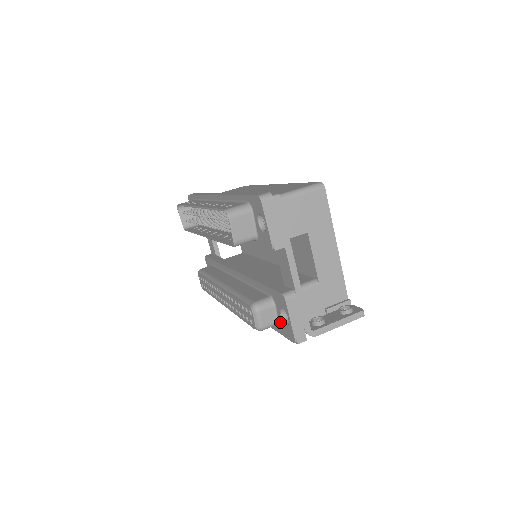
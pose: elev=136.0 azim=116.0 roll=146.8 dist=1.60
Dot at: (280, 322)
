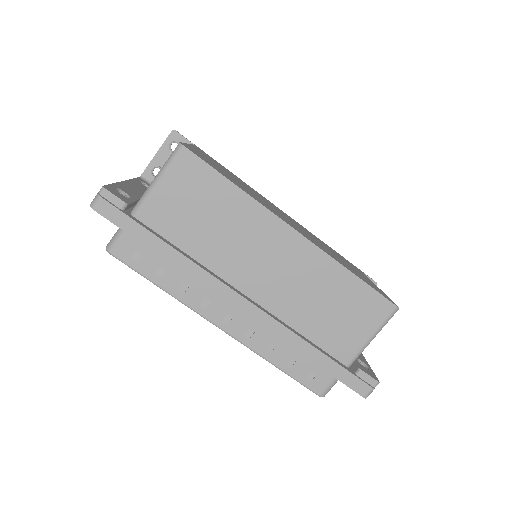
Dot at: occluded
